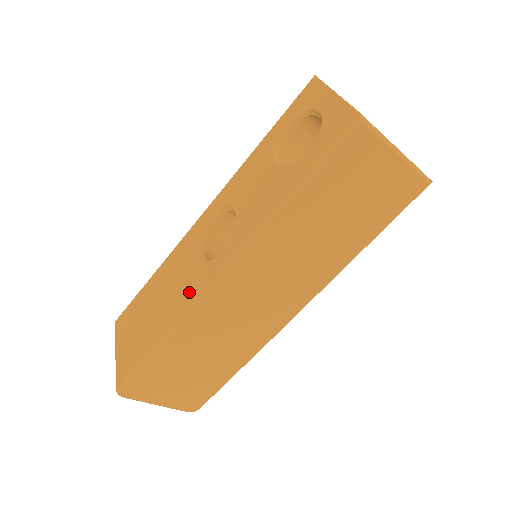
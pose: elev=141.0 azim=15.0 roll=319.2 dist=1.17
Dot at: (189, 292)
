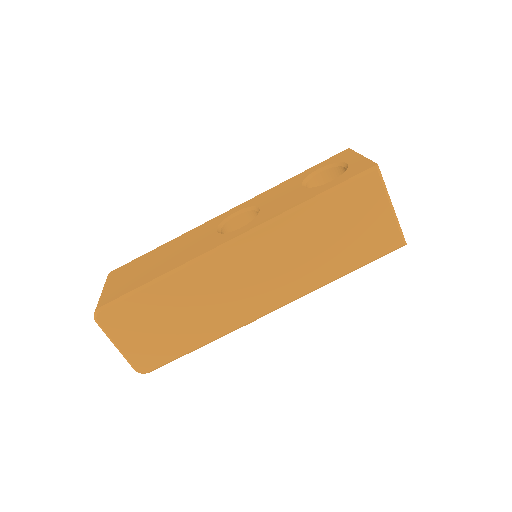
Dot at: (200, 250)
